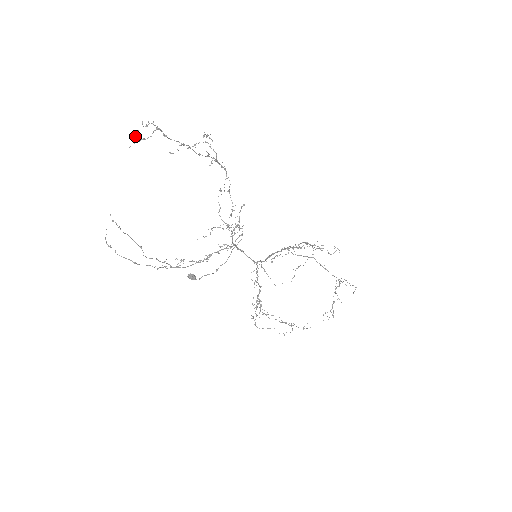
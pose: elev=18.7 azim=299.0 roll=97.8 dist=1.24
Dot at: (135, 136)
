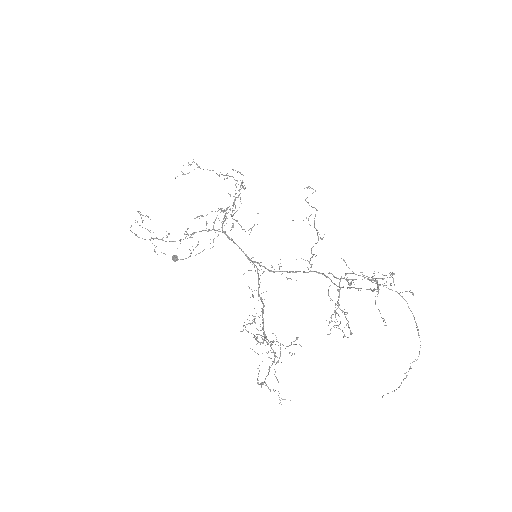
Dot at: occluded
